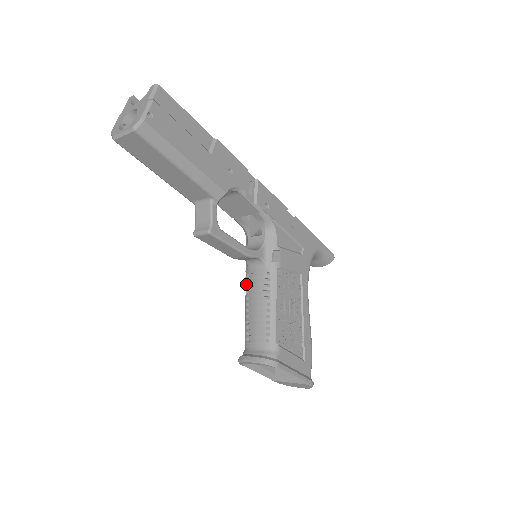
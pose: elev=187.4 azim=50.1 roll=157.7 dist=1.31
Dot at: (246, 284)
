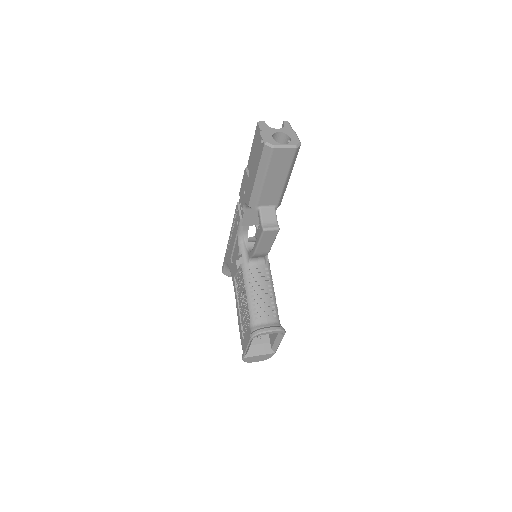
Dot at: (248, 277)
